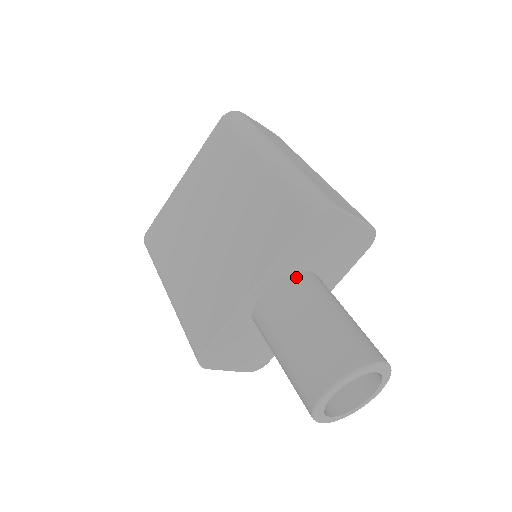
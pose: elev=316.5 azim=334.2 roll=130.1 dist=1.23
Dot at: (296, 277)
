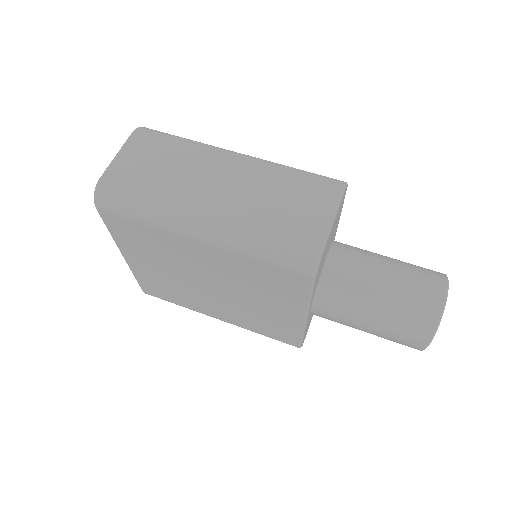
Dot at: (325, 284)
